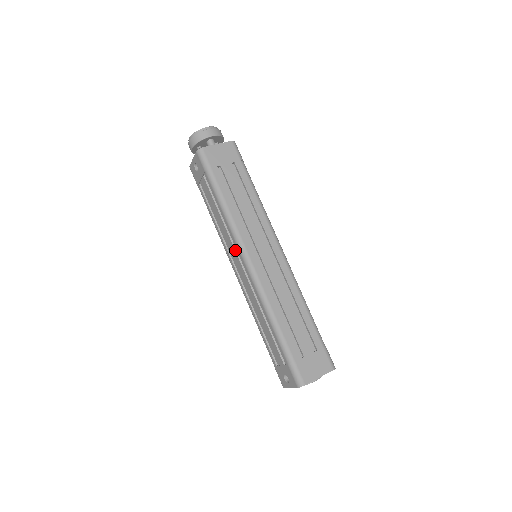
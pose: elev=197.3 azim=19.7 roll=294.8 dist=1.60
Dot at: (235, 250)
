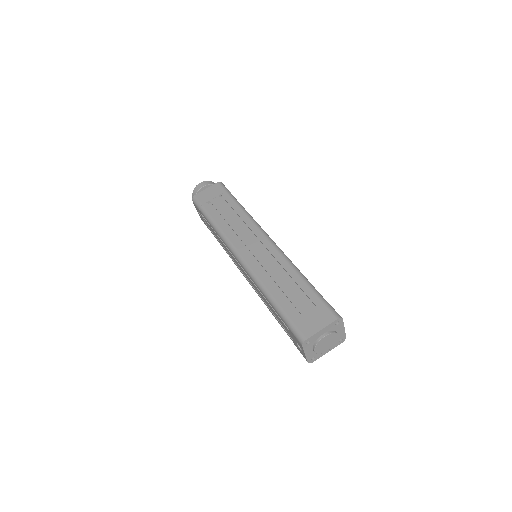
Dot at: (233, 256)
